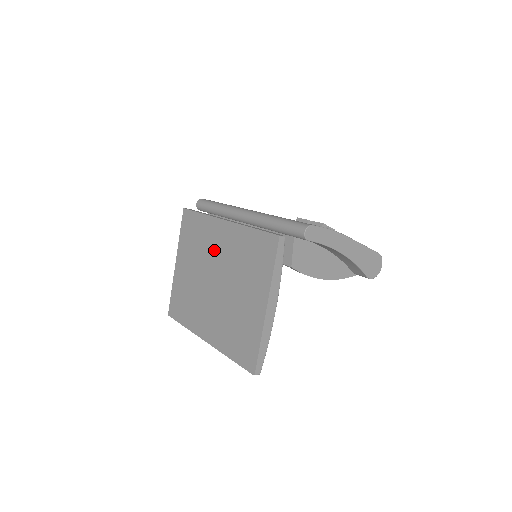
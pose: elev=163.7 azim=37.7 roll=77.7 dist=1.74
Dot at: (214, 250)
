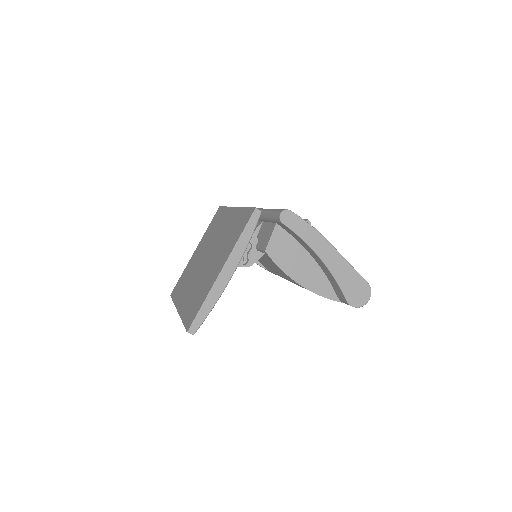
Dot at: (218, 233)
